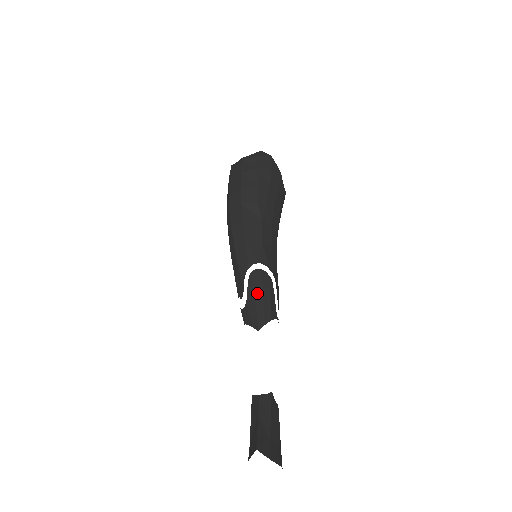
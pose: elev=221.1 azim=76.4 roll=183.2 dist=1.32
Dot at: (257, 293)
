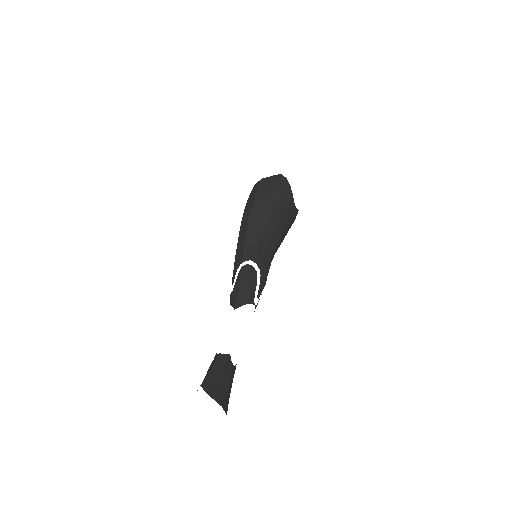
Dot at: (242, 282)
